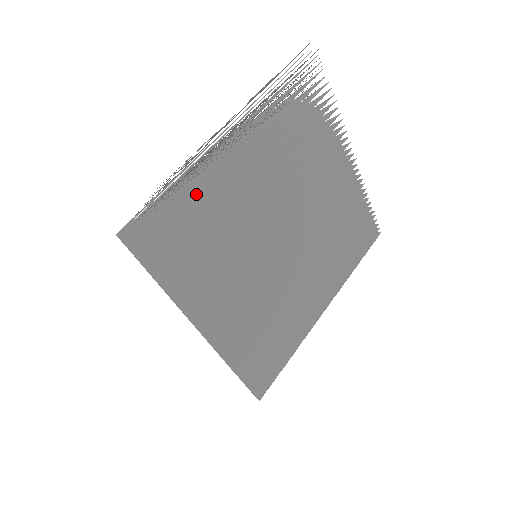
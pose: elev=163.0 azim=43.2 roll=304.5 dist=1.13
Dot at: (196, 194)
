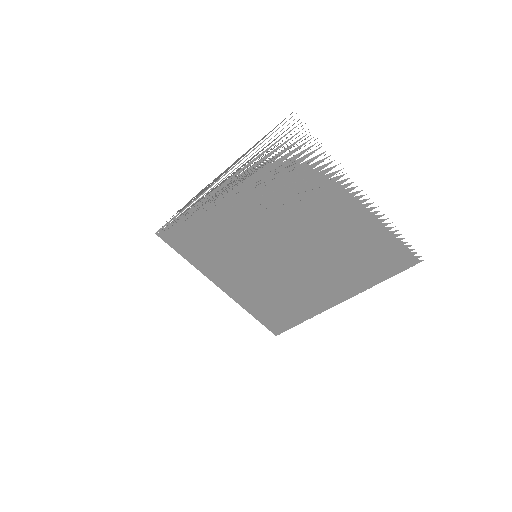
Dot at: (198, 219)
